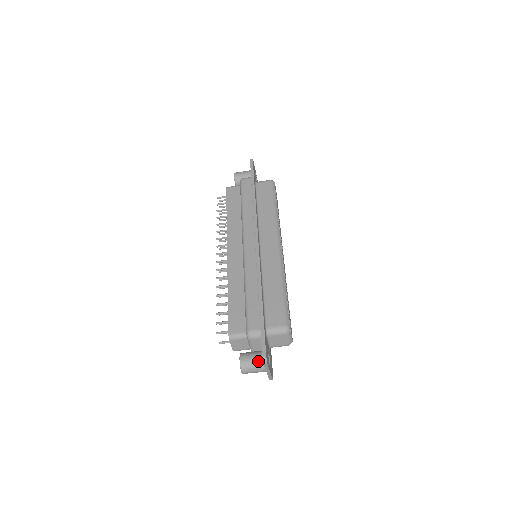
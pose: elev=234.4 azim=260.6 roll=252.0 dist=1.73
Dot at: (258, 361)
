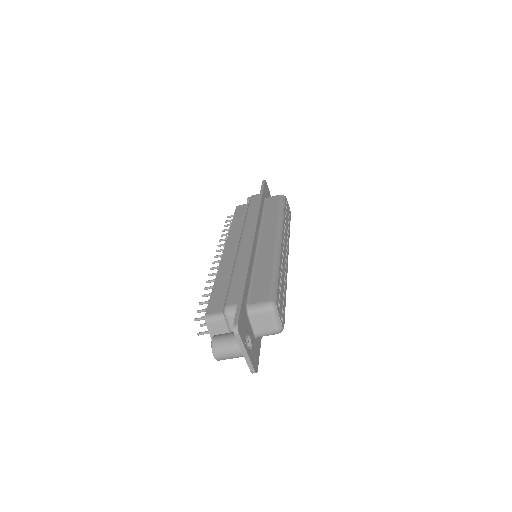
Dot at: (232, 339)
